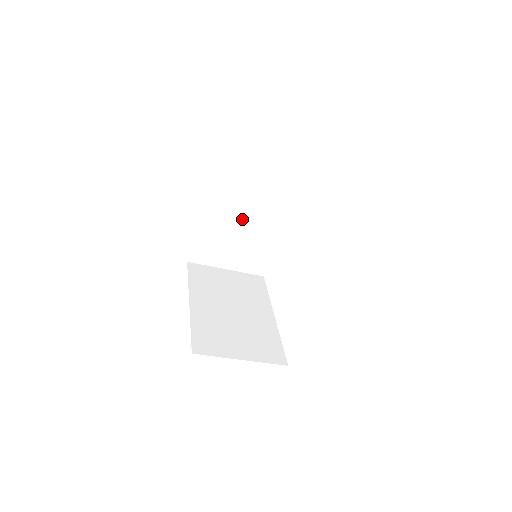
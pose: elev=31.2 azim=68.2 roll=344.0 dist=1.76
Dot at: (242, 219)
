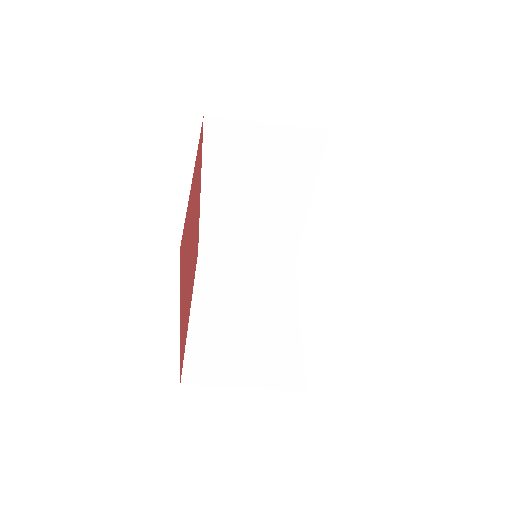
Dot at: (251, 198)
